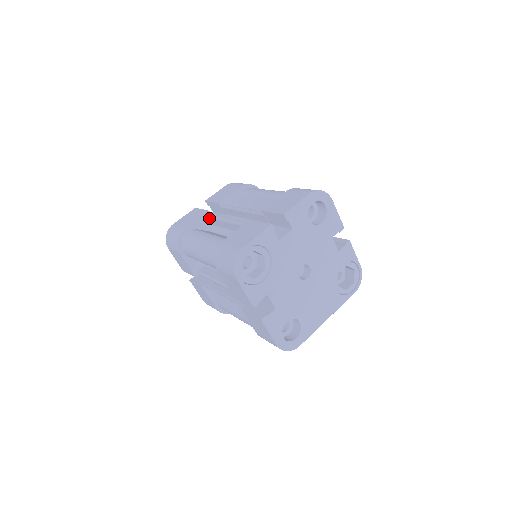
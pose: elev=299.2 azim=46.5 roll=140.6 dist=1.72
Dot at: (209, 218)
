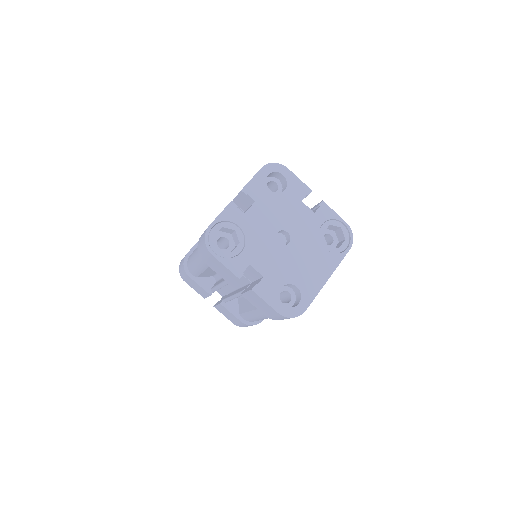
Dot at: occluded
